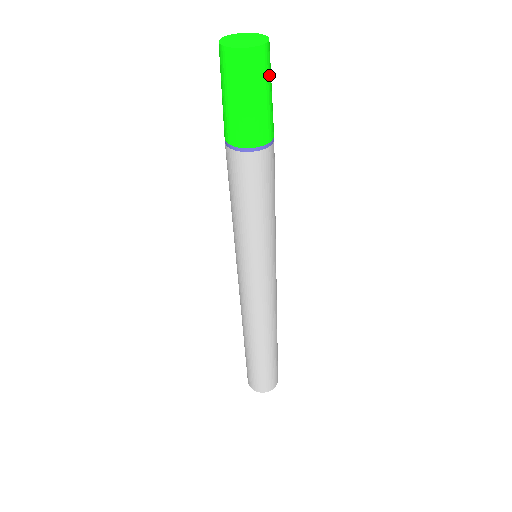
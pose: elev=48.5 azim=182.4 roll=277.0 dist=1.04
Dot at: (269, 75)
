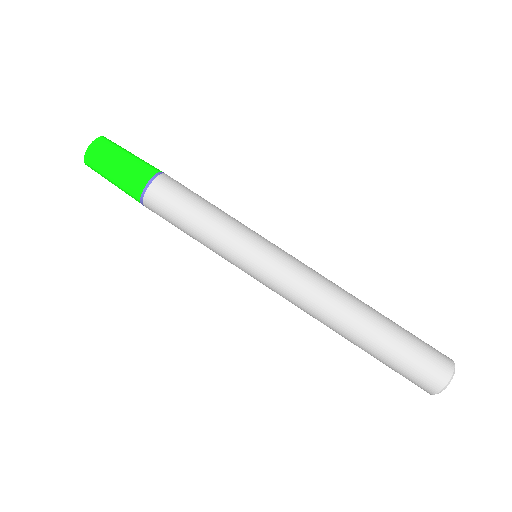
Dot at: (113, 151)
